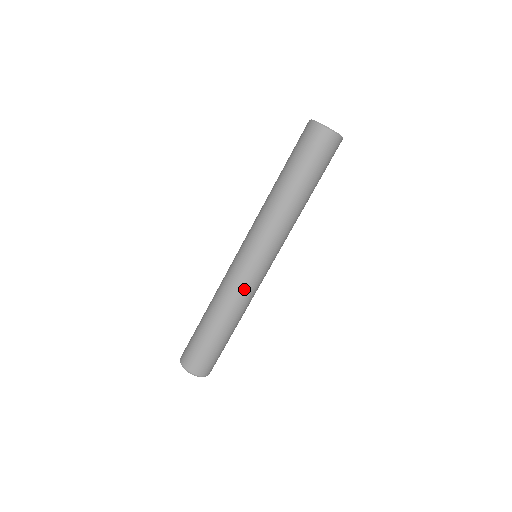
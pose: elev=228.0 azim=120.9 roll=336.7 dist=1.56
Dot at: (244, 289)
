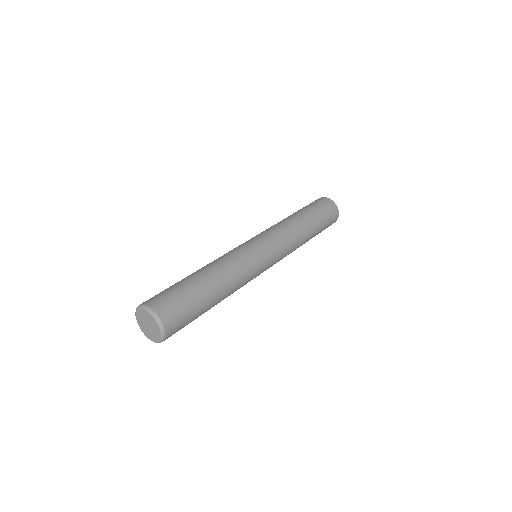
Dot at: (250, 272)
